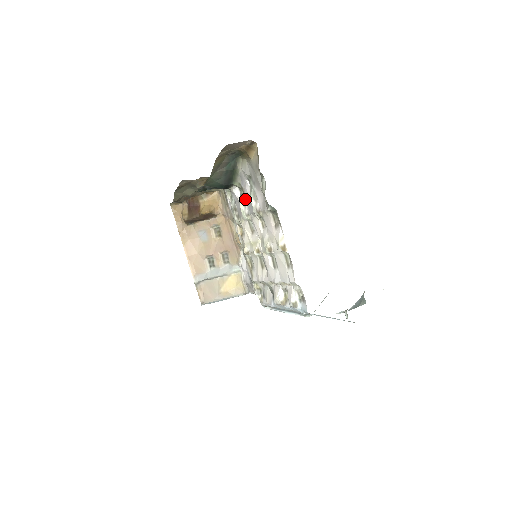
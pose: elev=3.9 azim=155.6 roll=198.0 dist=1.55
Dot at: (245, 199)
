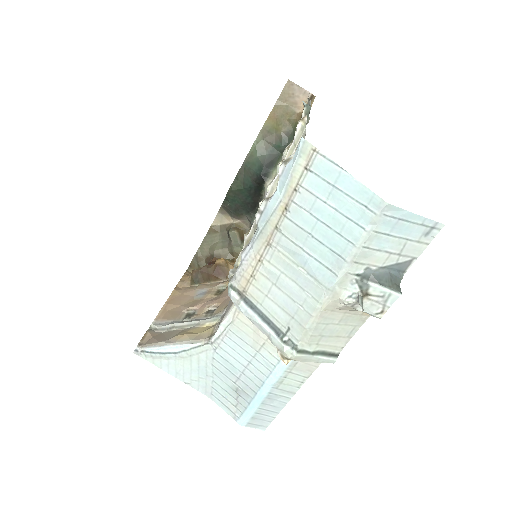
Dot at: occluded
